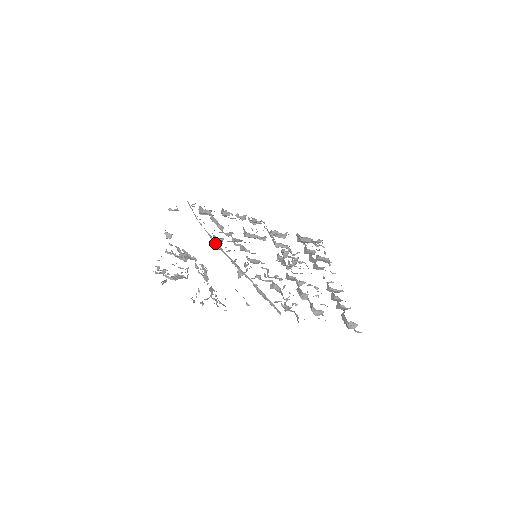
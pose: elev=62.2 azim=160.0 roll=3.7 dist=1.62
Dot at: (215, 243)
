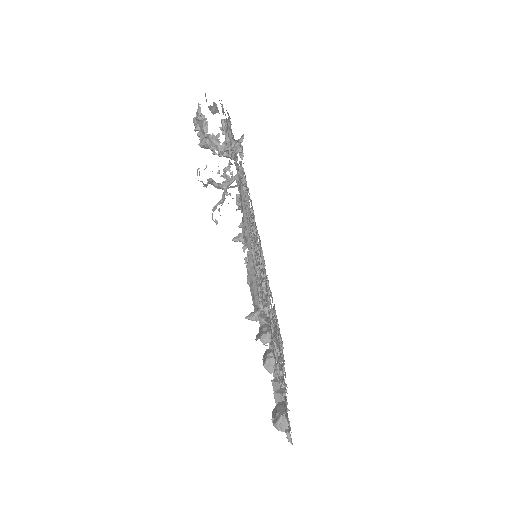
Dot at: occluded
